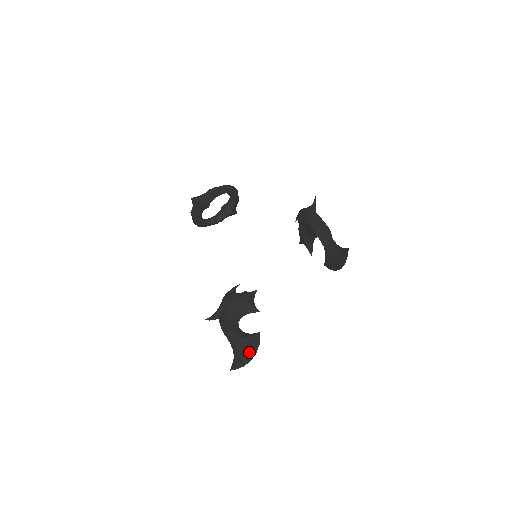
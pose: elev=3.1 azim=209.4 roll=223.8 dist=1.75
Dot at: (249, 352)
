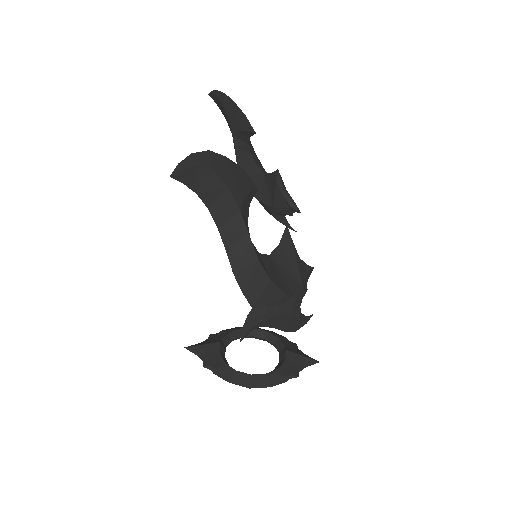
Dot at: occluded
